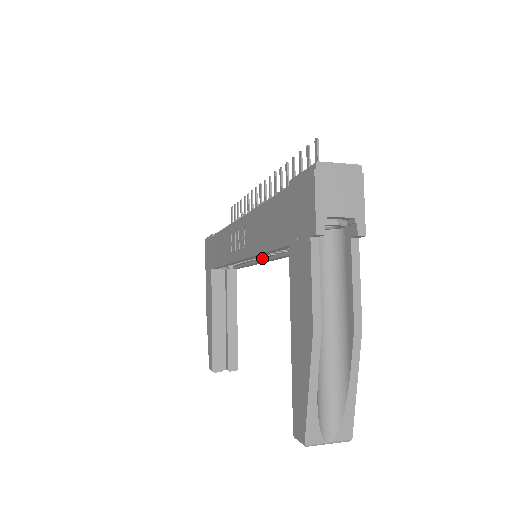
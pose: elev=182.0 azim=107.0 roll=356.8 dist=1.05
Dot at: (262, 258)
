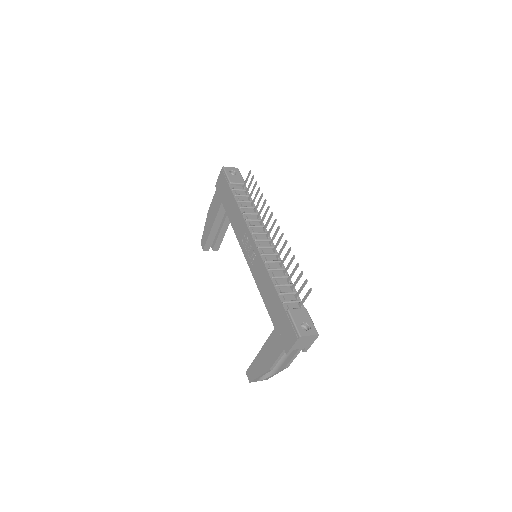
Dot at: occluded
